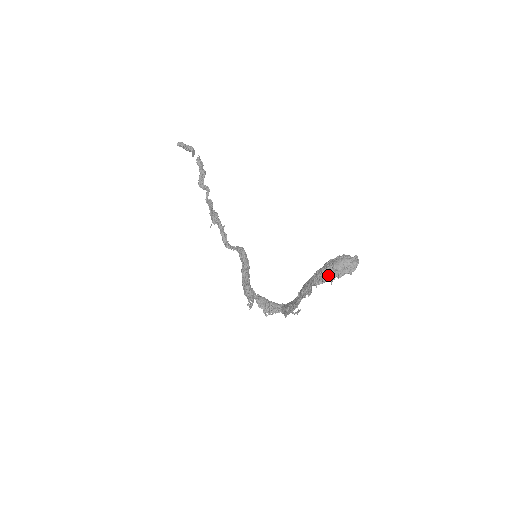
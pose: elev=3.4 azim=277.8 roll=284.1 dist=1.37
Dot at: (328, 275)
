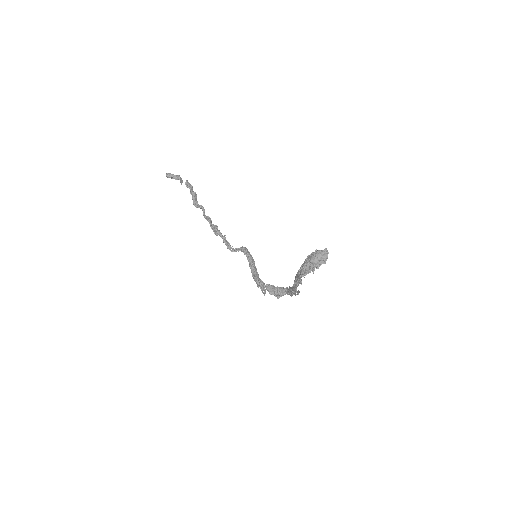
Dot at: (309, 268)
